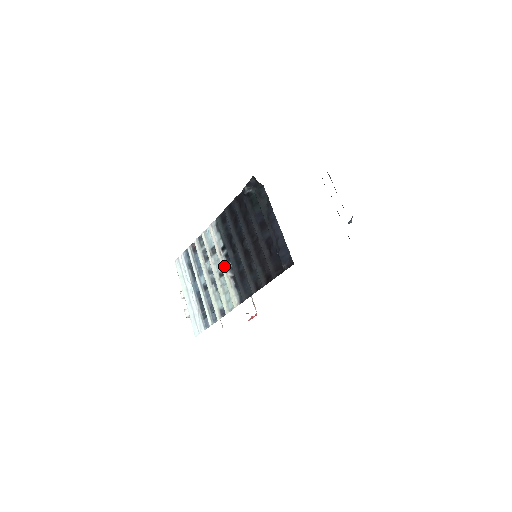
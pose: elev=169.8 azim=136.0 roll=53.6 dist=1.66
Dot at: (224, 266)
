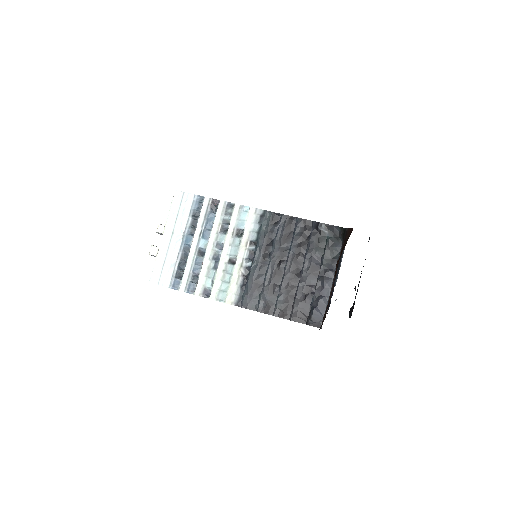
Dot at: (242, 259)
